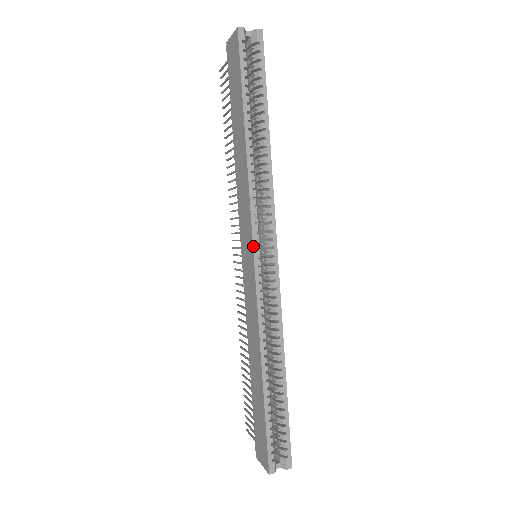
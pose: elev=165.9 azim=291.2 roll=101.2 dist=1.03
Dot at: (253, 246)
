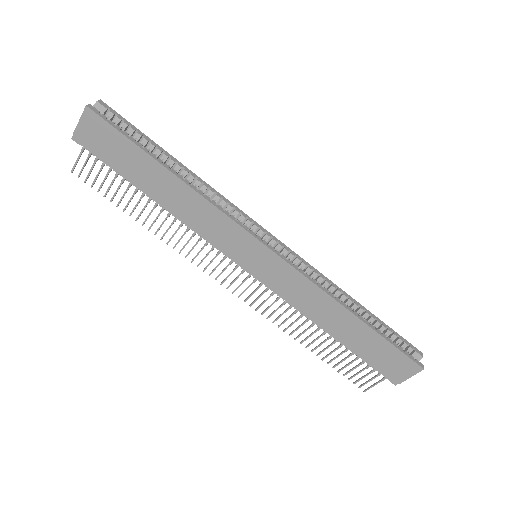
Dot at: (258, 240)
